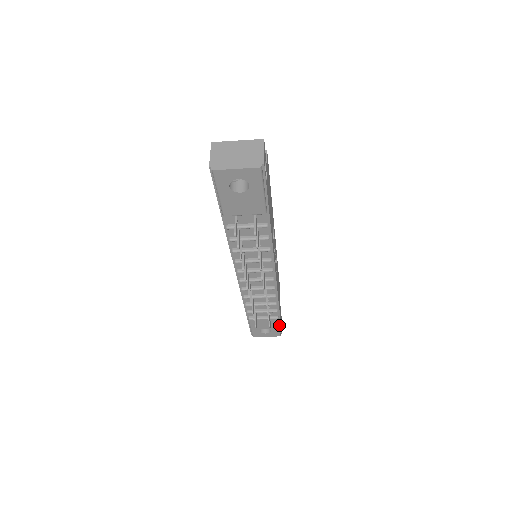
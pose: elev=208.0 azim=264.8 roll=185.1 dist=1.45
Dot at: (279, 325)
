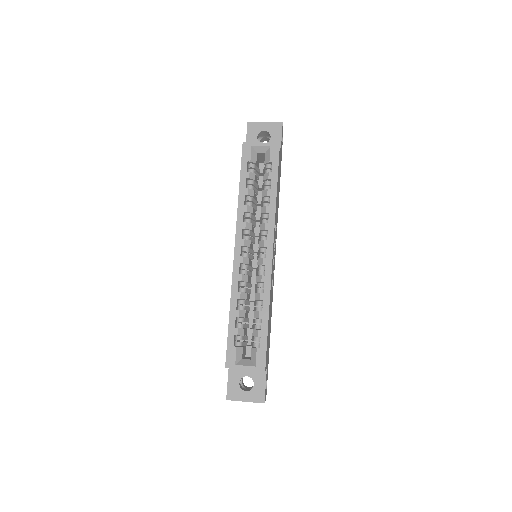
Dot at: occluded
